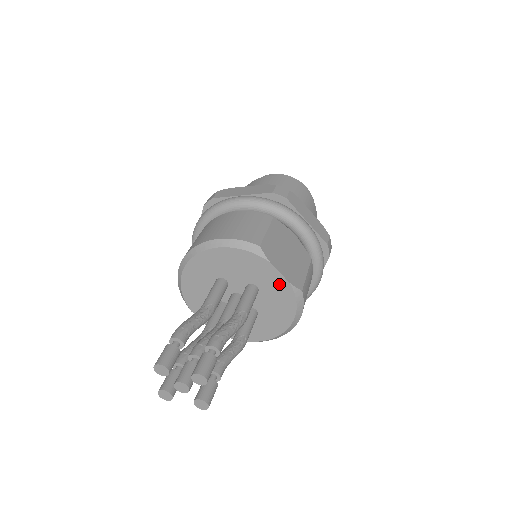
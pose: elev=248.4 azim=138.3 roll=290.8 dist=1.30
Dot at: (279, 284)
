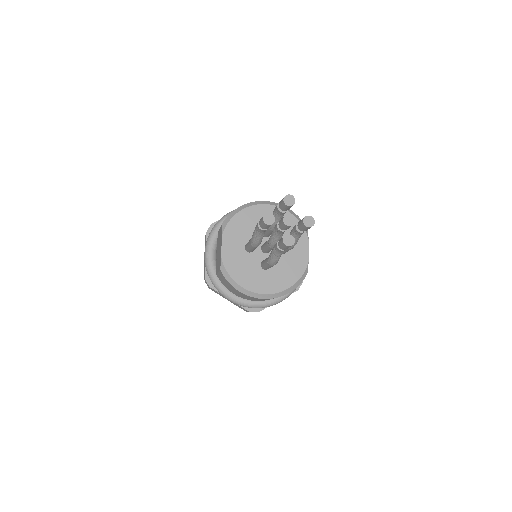
Dot at: (302, 257)
